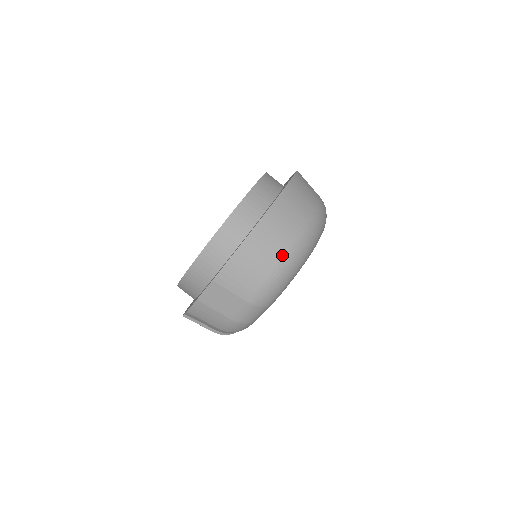
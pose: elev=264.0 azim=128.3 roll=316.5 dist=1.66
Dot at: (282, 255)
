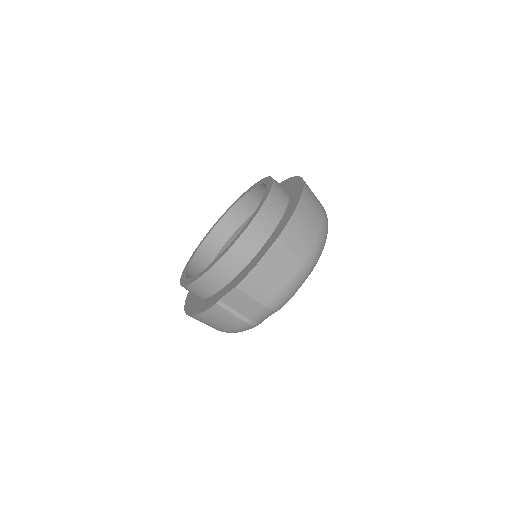
Dot at: (321, 222)
